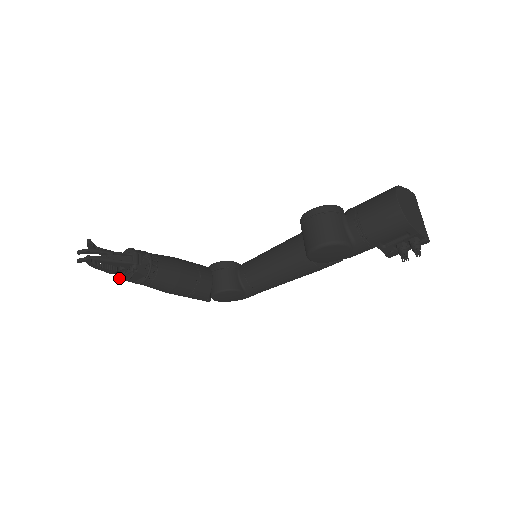
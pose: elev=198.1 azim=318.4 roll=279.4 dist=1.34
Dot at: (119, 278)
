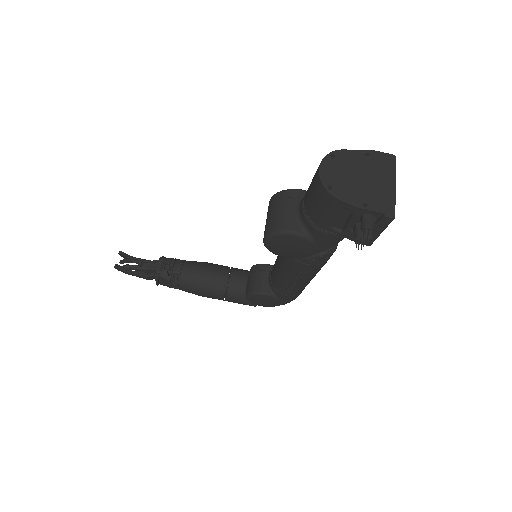
Dot at: occluded
